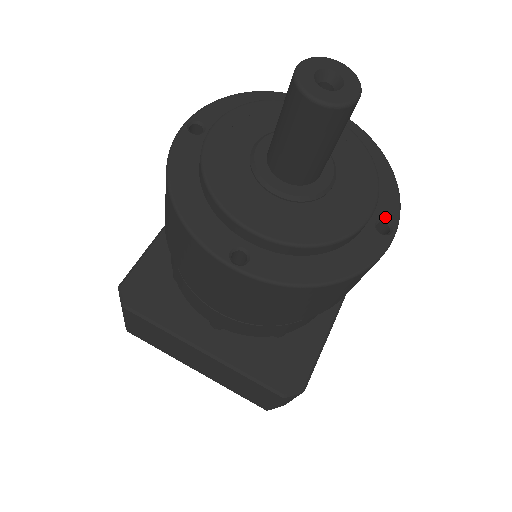
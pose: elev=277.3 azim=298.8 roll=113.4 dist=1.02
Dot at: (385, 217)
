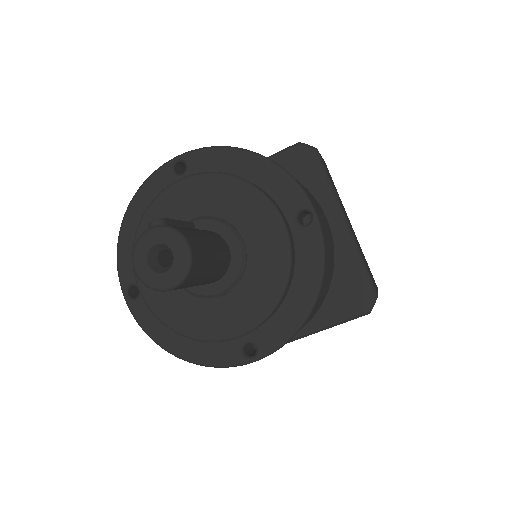
Dot at: (297, 208)
